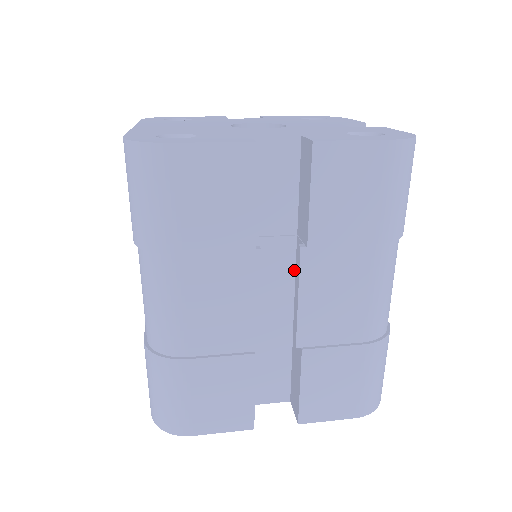
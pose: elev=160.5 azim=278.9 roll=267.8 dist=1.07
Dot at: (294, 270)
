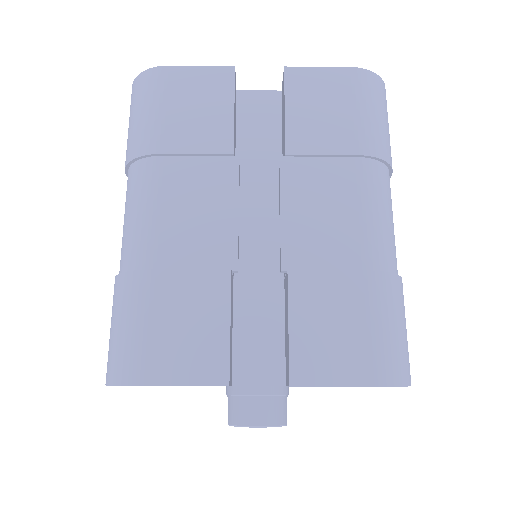
Dot at: occluded
